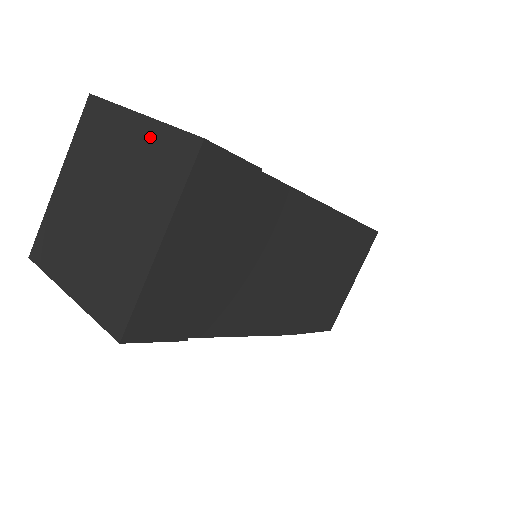
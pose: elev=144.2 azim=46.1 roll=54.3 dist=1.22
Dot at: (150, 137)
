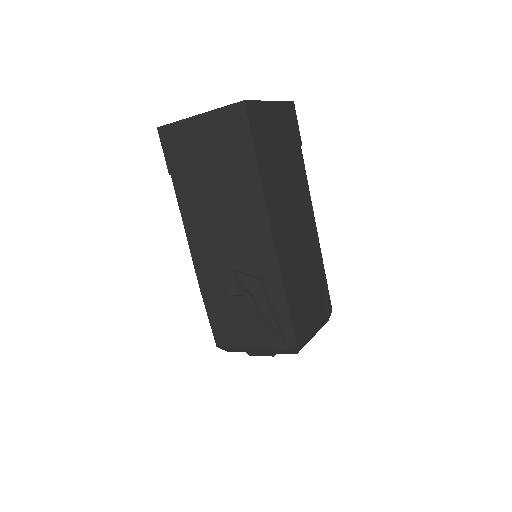
Dot at: occluded
